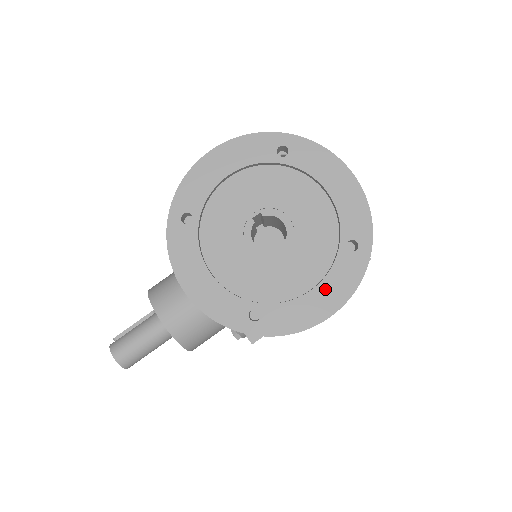
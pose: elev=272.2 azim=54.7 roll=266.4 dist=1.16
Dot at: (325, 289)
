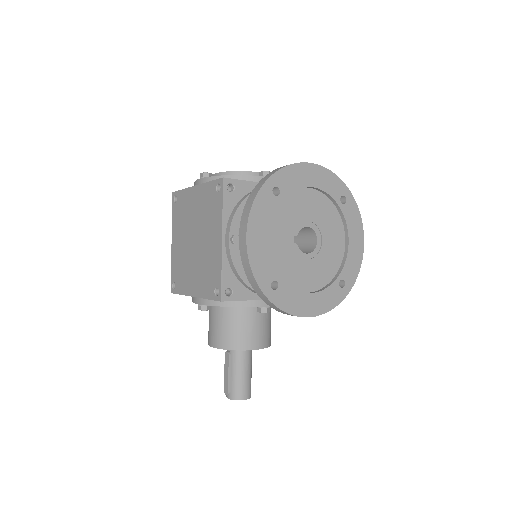
Dot at: (352, 234)
